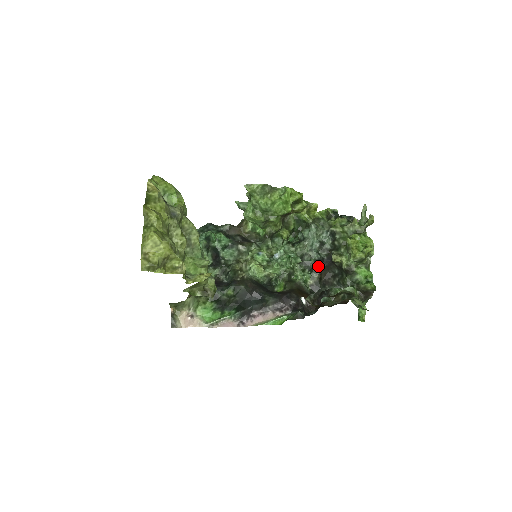
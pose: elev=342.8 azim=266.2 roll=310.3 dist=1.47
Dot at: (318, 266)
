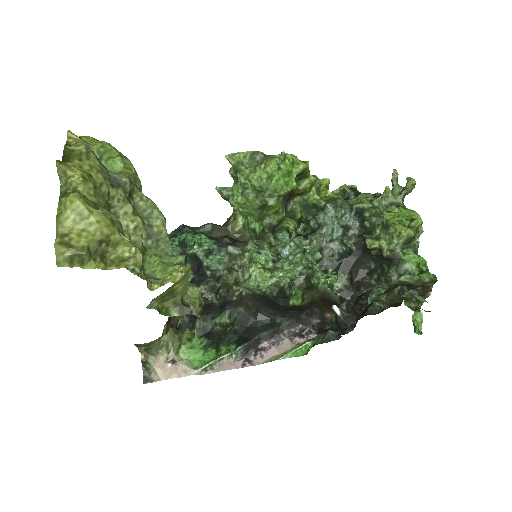
Dot at: (345, 262)
